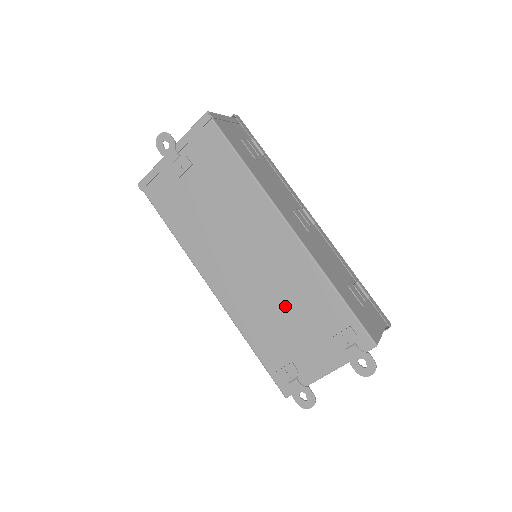
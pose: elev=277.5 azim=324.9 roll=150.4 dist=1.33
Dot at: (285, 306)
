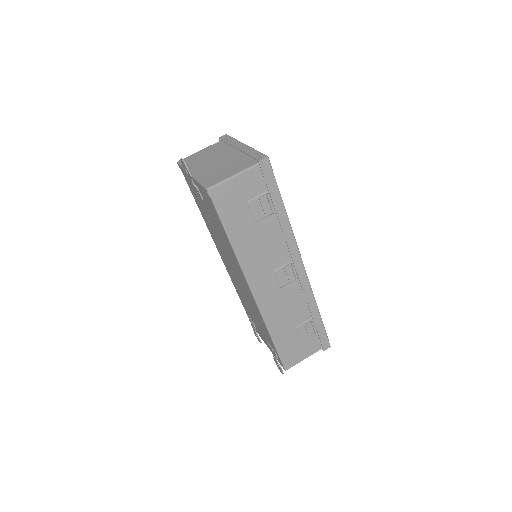
Dot at: (251, 308)
